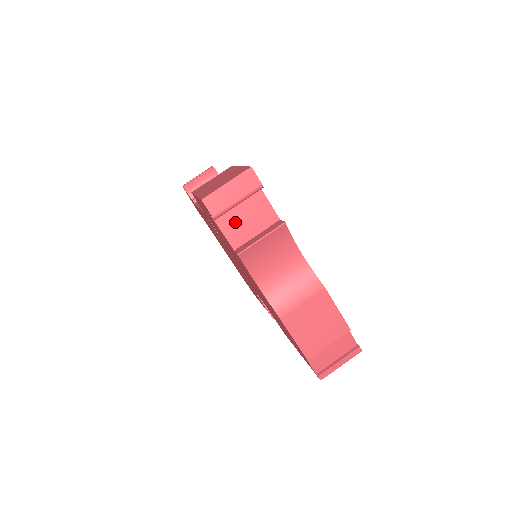
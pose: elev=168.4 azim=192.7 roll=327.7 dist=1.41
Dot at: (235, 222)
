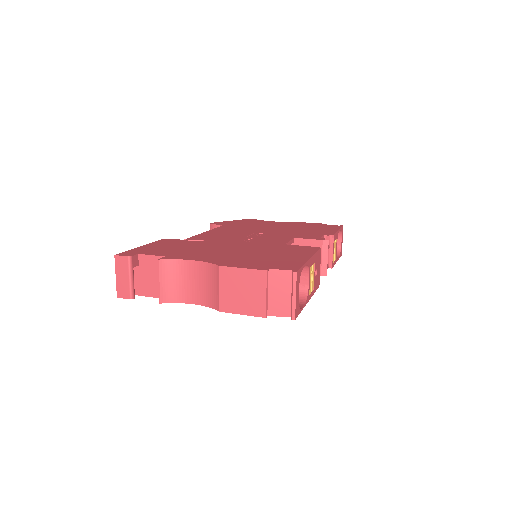
Dot at: (150, 285)
